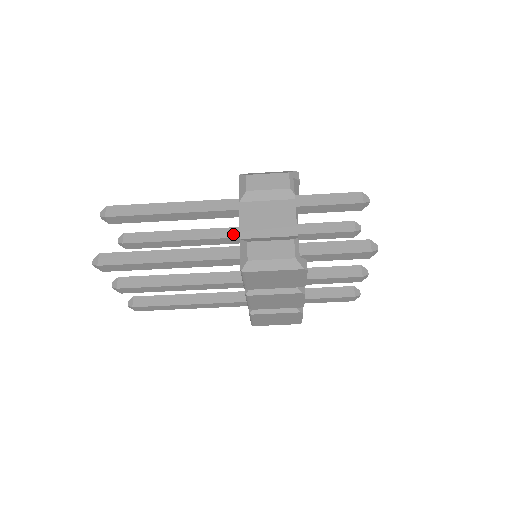
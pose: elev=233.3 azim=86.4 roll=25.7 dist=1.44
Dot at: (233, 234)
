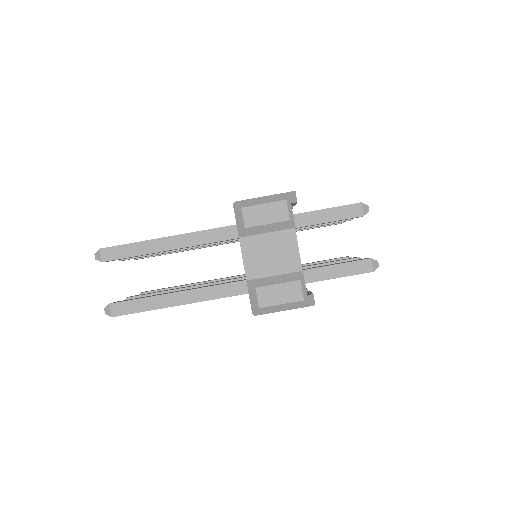
Dot at: occluded
